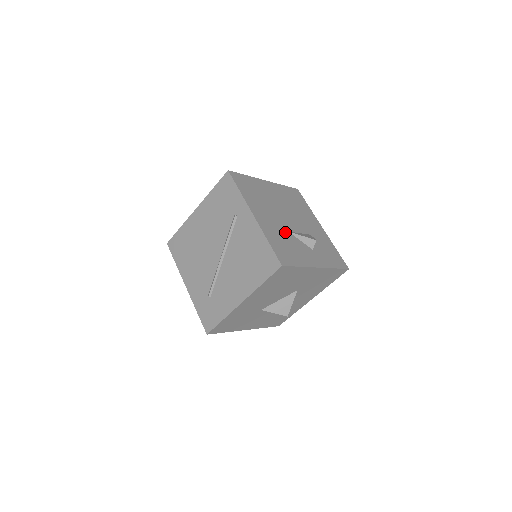
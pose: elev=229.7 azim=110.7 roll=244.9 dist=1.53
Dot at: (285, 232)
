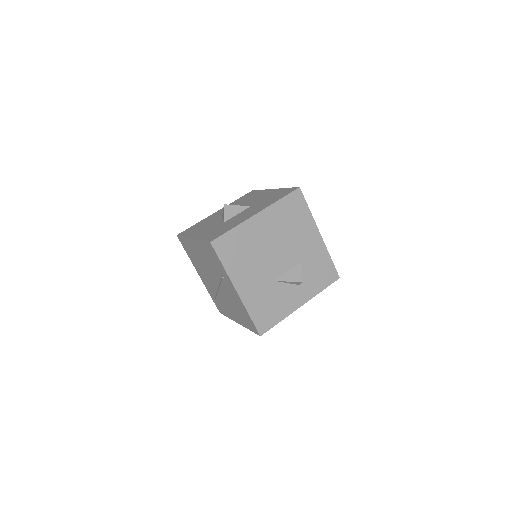
Dot at: (270, 285)
